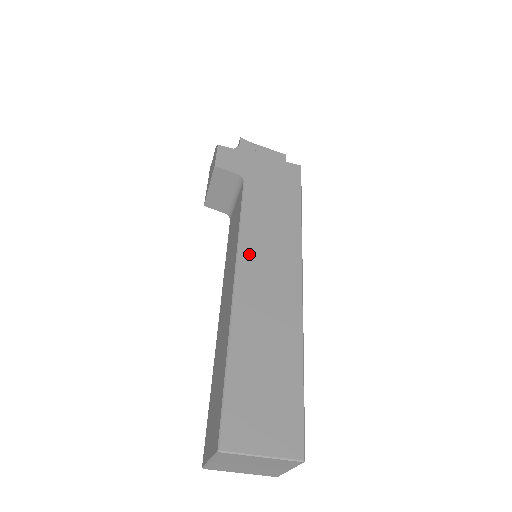
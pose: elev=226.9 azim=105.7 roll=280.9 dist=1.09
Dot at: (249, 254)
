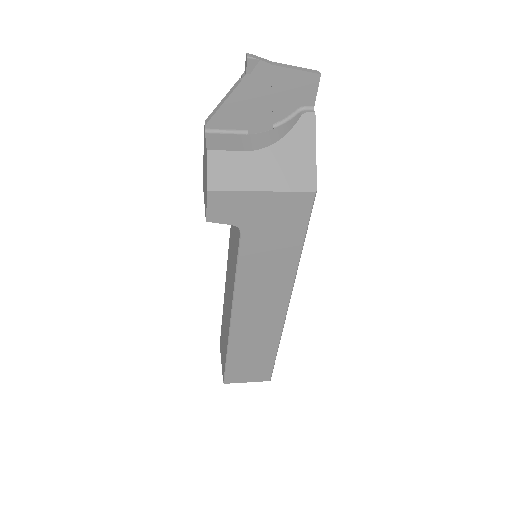
Dot at: (244, 298)
